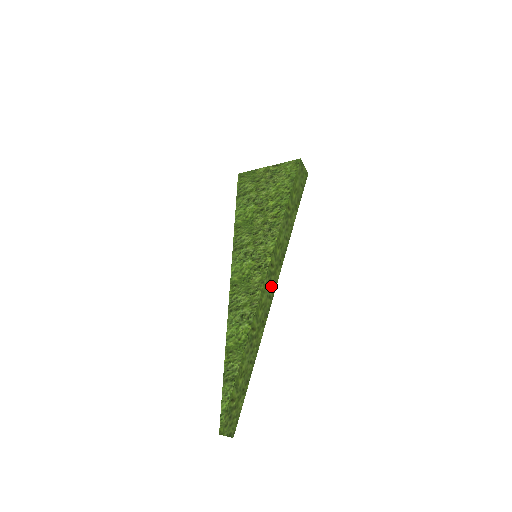
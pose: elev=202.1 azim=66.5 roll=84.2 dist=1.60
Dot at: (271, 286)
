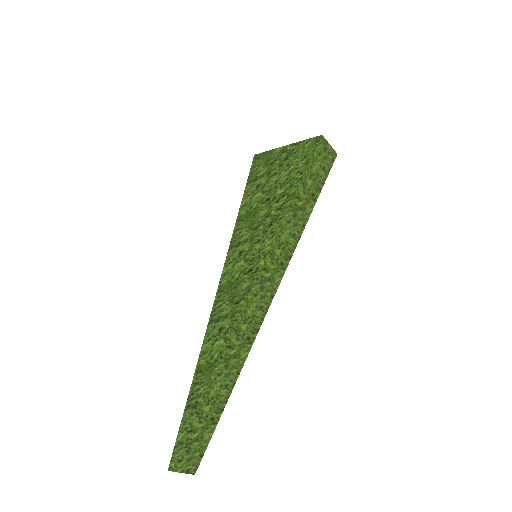
Dot at: (265, 295)
